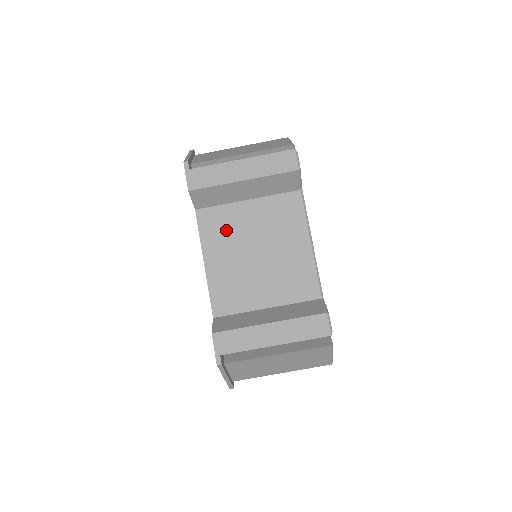
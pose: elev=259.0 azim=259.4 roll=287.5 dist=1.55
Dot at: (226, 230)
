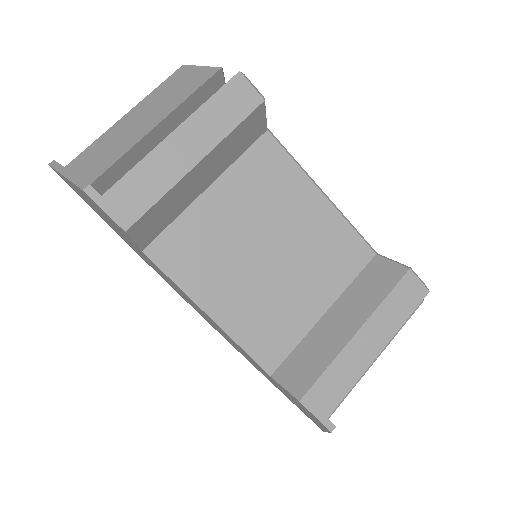
Dot at: (207, 250)
